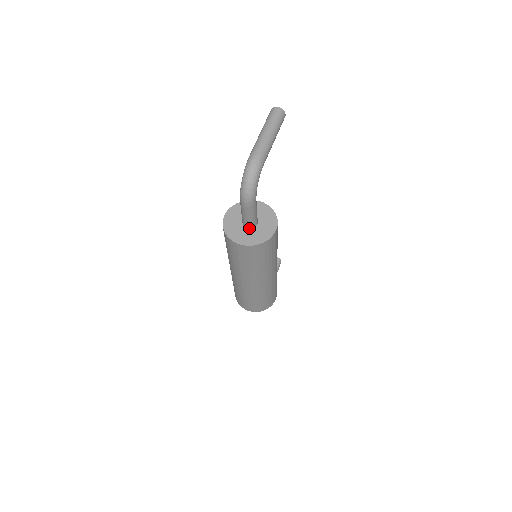
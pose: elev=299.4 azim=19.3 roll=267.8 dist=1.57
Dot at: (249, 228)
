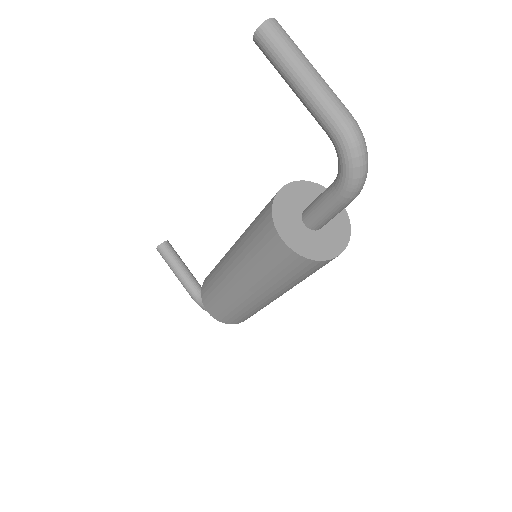
Dot at: (321, 227)
